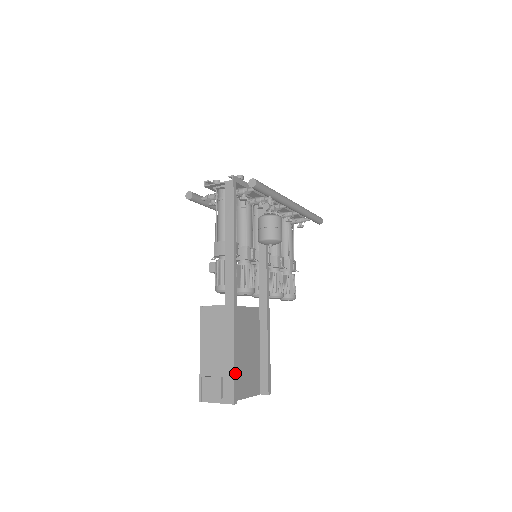
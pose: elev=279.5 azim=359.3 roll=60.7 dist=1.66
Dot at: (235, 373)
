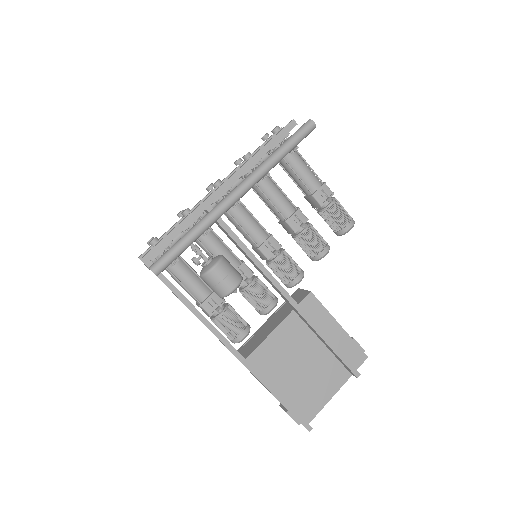
Dot at: (292, 411)
